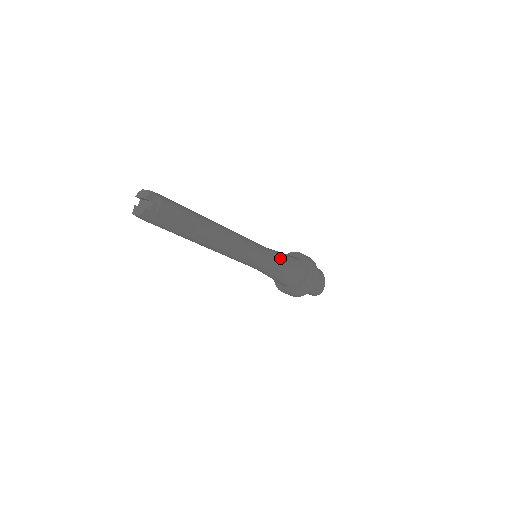
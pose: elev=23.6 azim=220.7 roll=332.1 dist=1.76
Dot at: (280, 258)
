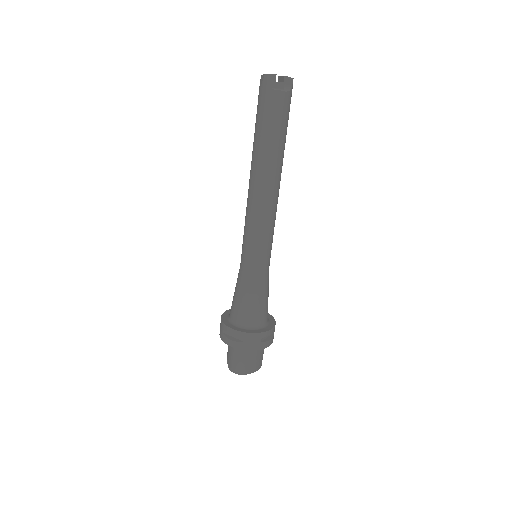
Dot at: (264, 286)
